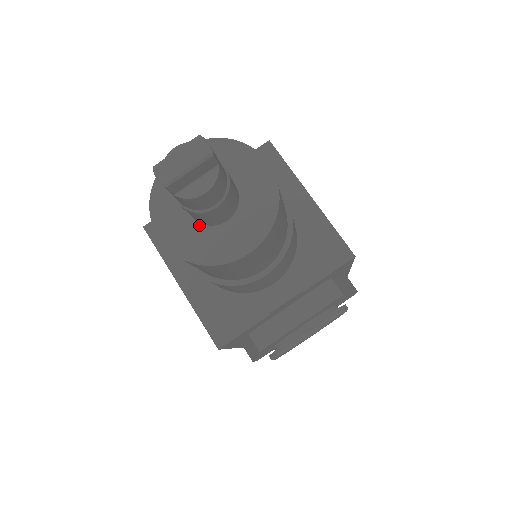
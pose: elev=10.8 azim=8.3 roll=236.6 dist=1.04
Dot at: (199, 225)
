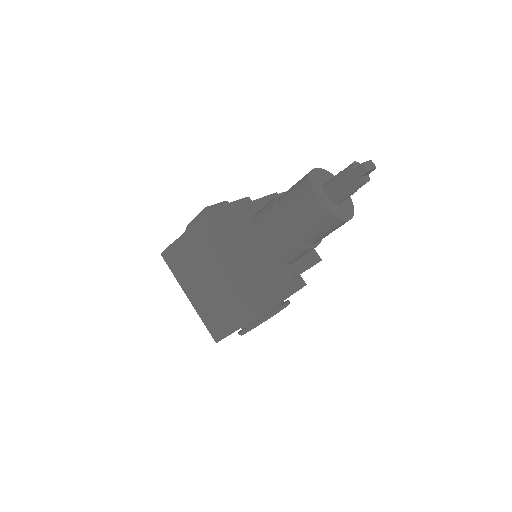
Dot at: (331, 201)
